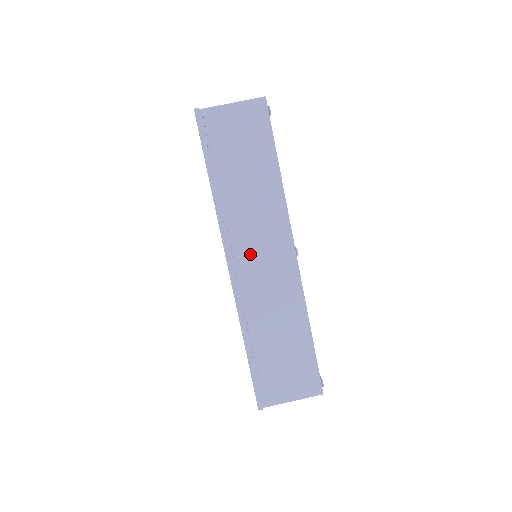
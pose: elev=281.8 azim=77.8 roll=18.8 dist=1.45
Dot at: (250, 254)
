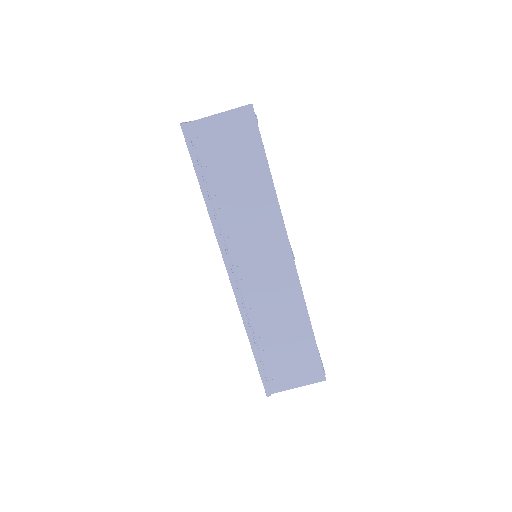
Dot at: (248, 261)
